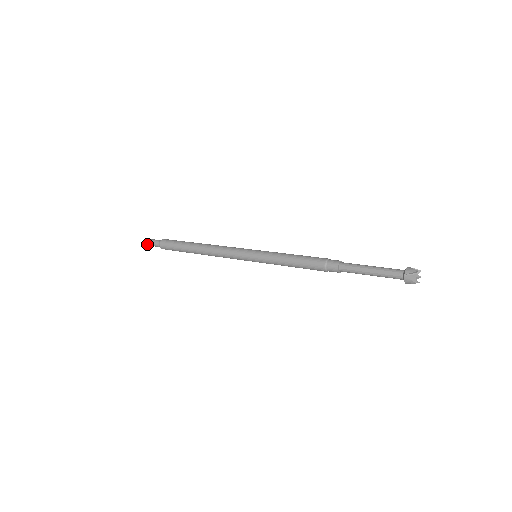
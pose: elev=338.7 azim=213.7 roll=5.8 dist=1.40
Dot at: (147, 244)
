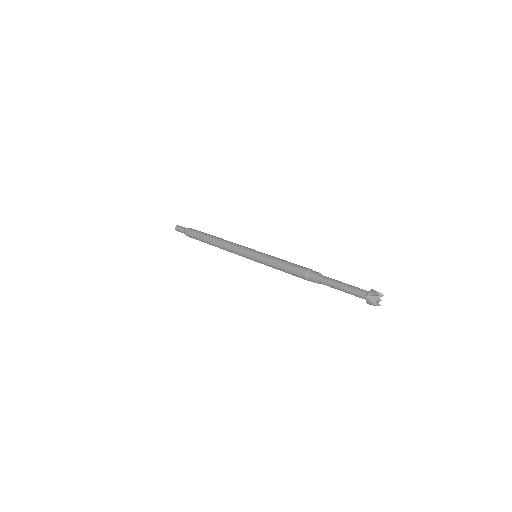
Dot at: (176, 230)
